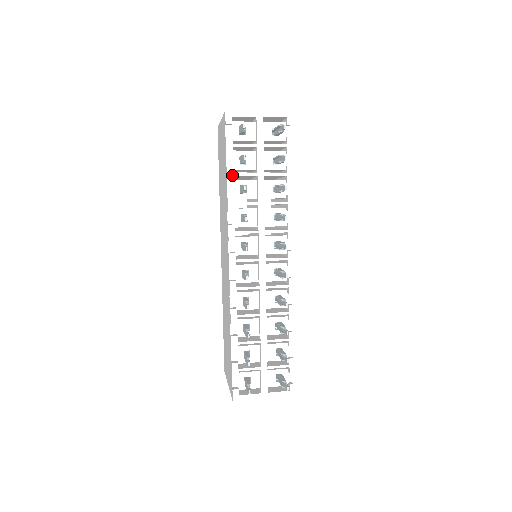
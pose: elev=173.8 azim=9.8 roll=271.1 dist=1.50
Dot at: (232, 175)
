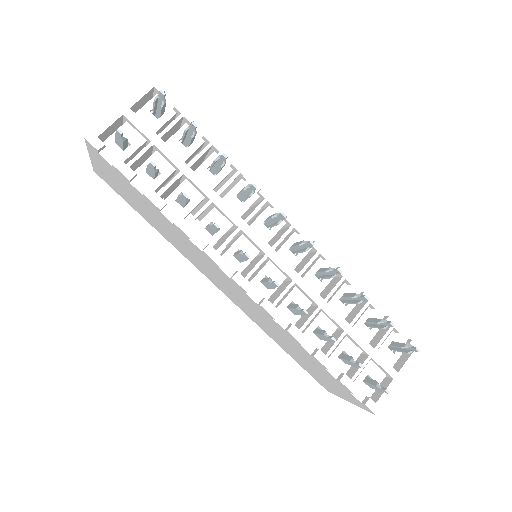
Dot at: (157, 197)
